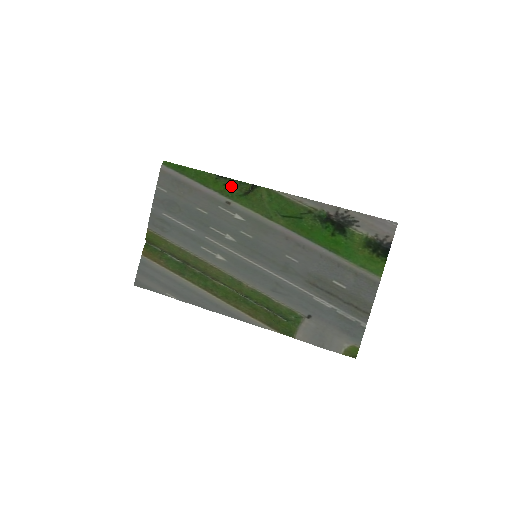
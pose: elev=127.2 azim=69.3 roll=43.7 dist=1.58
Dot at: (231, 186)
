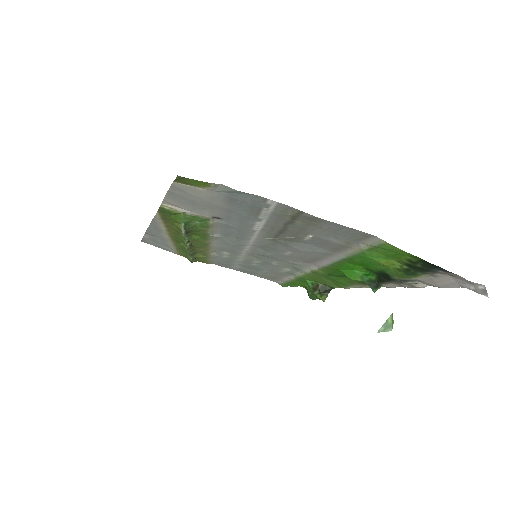
Dot at: (309, 289)
